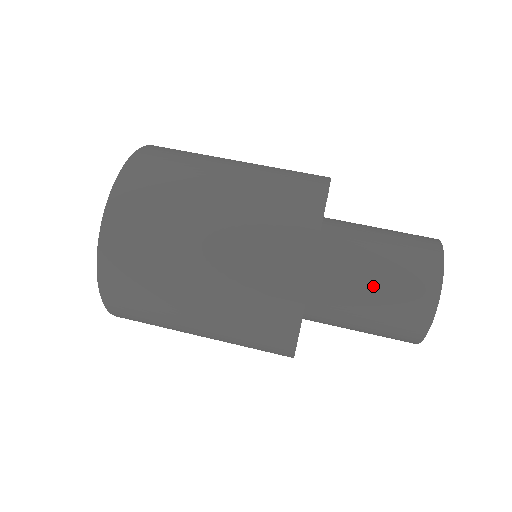
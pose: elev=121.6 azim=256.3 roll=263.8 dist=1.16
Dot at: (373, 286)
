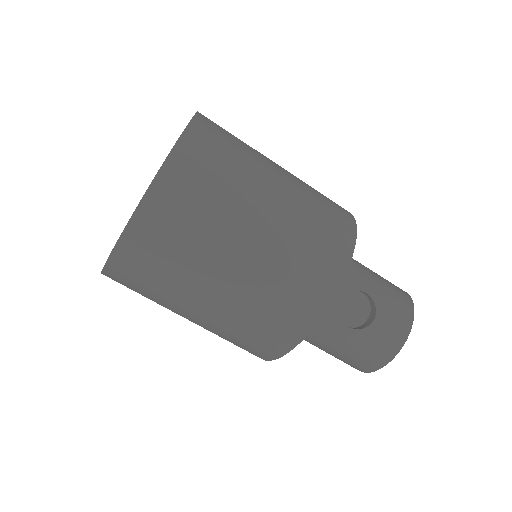
Dot at: occluded
